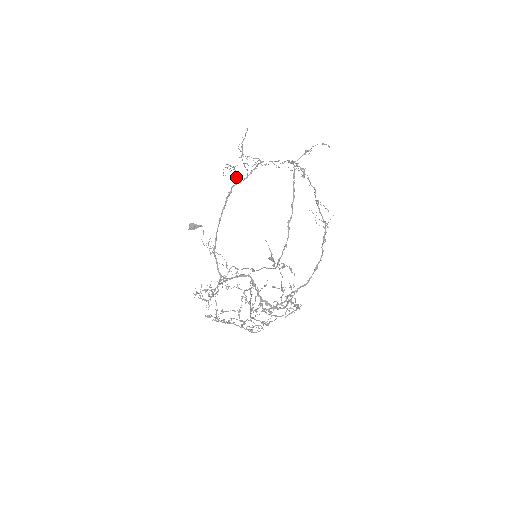
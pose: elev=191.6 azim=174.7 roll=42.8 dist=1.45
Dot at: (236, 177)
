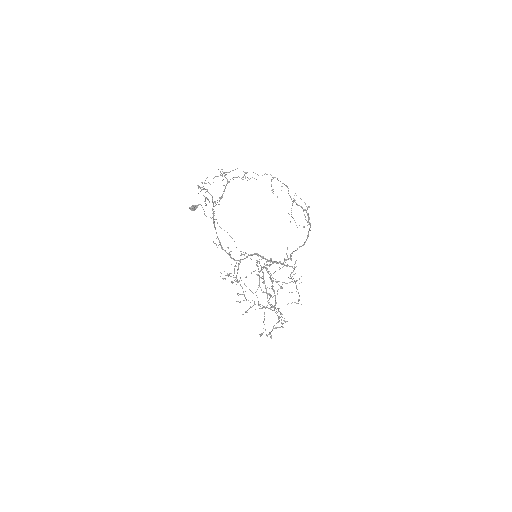
Dot at: (212, 199)
